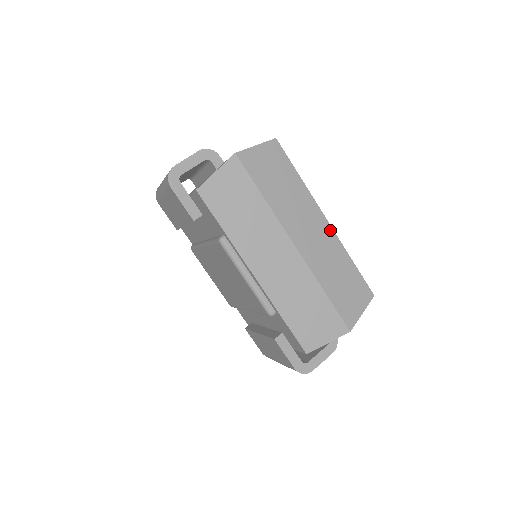
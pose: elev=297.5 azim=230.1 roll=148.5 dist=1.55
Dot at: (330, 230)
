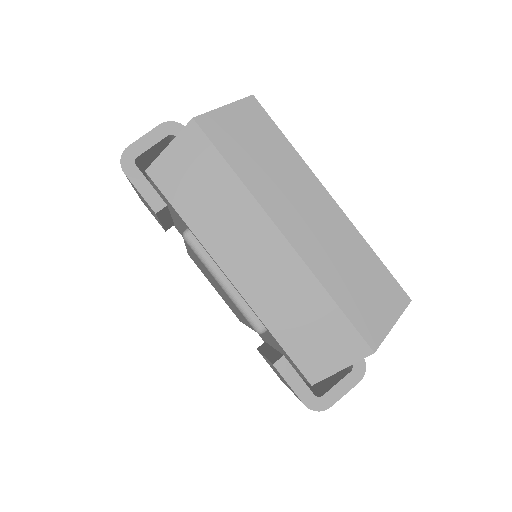
Dot at: (338, 212)
